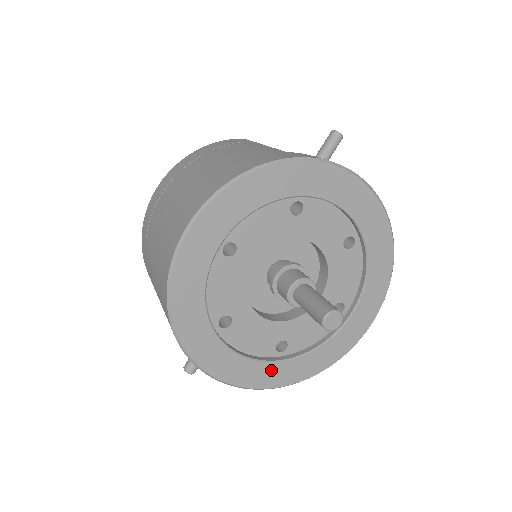
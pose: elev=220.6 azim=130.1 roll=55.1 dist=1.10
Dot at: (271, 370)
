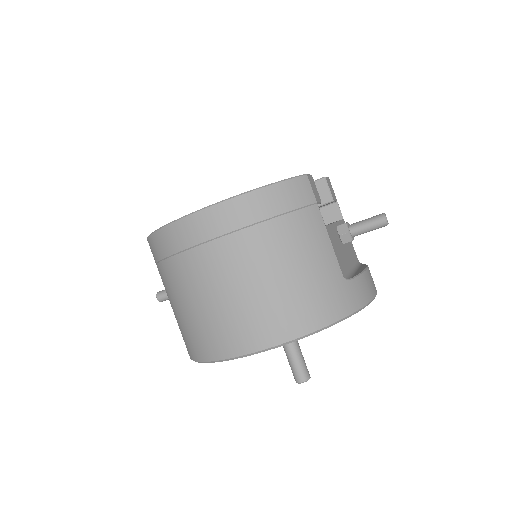
Dot at: occluded
